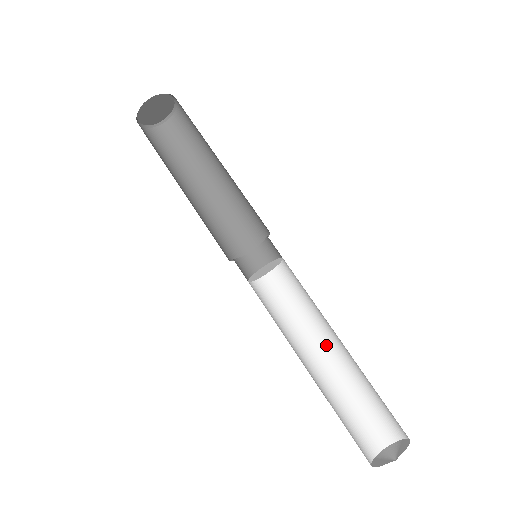
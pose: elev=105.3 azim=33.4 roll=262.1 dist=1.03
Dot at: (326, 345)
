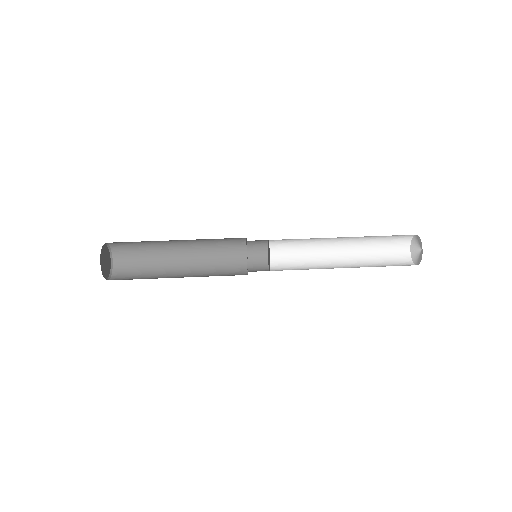
Dot at: (334, 252)
